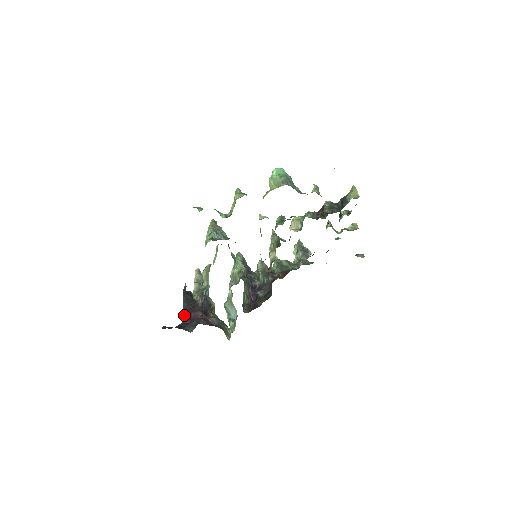
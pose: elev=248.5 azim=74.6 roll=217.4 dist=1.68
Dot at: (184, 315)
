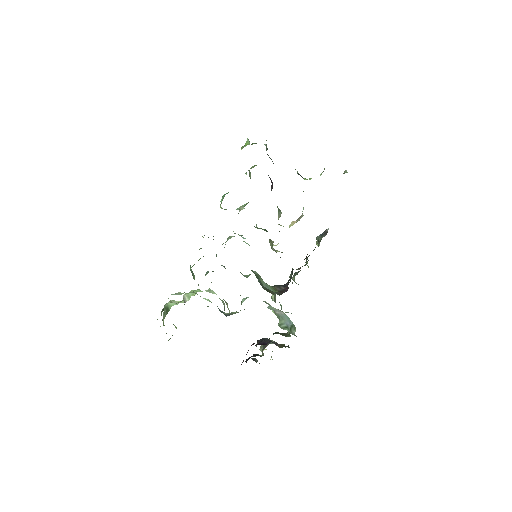
Dot at: occluded
